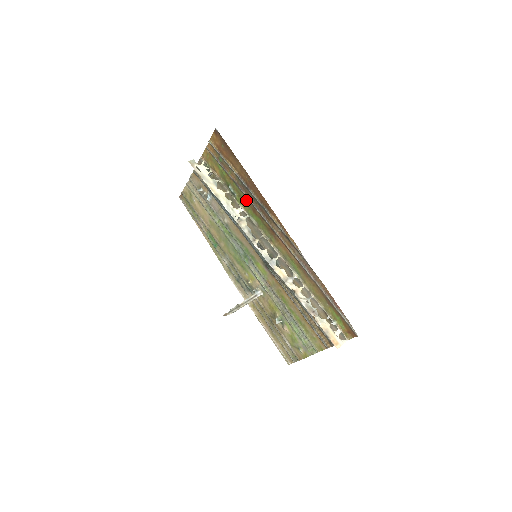
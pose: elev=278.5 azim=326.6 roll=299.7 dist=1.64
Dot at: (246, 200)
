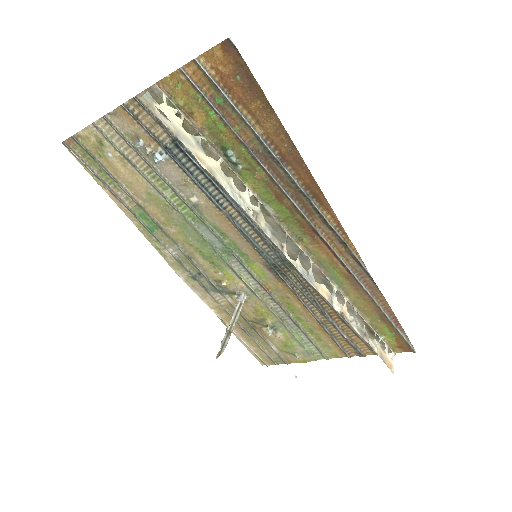
Dot at: (265, 179)
